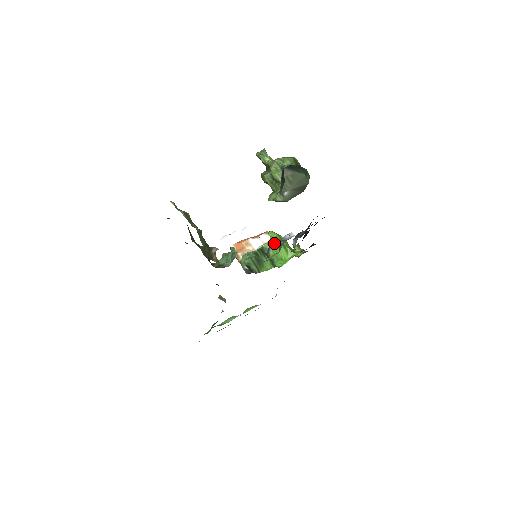
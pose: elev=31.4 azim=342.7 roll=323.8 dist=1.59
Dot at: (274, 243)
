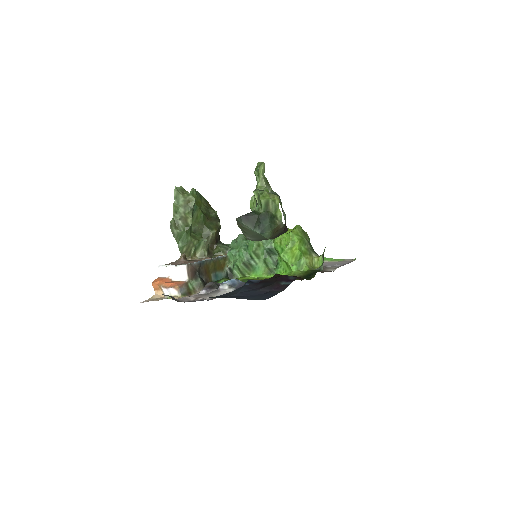
Dot at: (205, 287)
